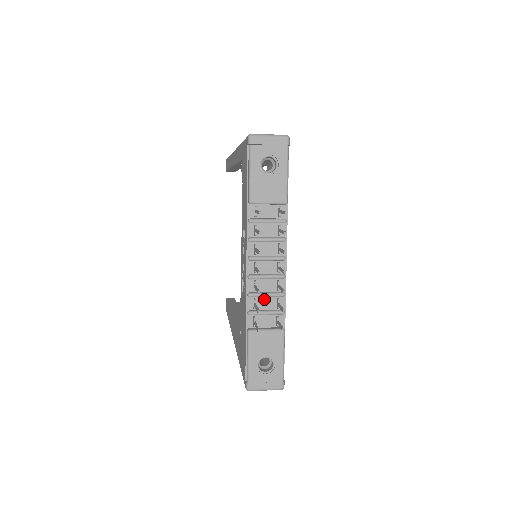
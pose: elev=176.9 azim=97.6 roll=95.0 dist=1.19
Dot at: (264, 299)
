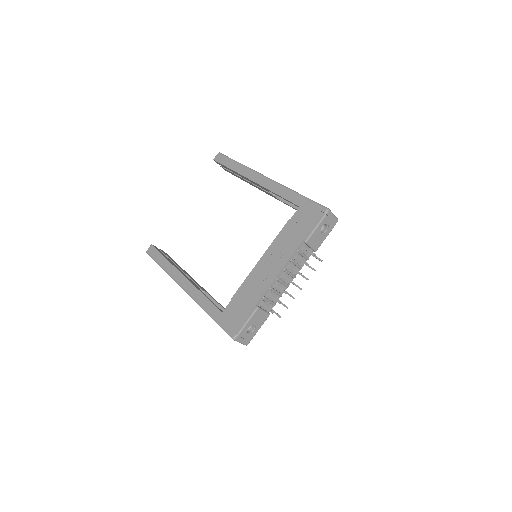
Dot at: (273, 293)
